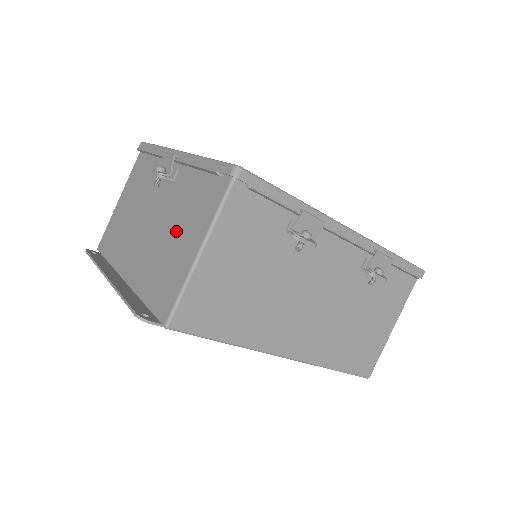
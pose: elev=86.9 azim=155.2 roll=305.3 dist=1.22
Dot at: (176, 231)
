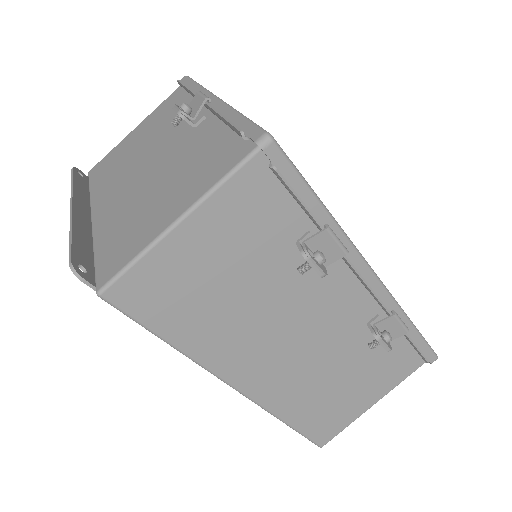
Dot at: (167, 185)
